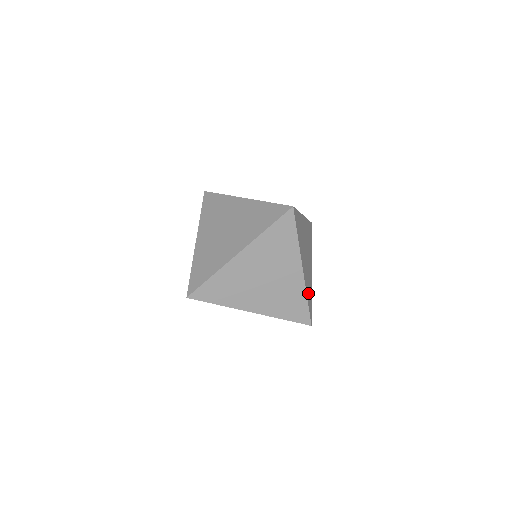
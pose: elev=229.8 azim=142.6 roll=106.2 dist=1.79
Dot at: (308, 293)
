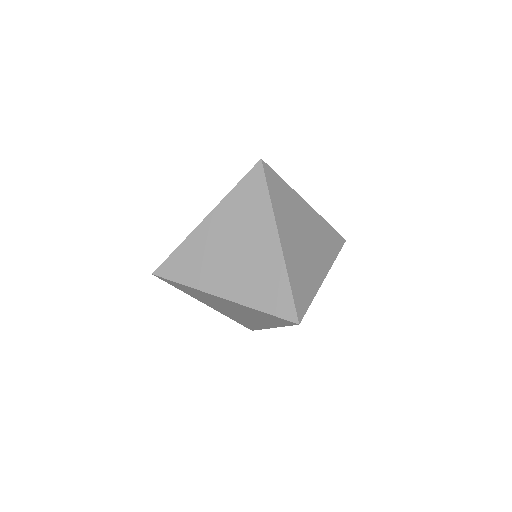
Dot at: (298, 281)
